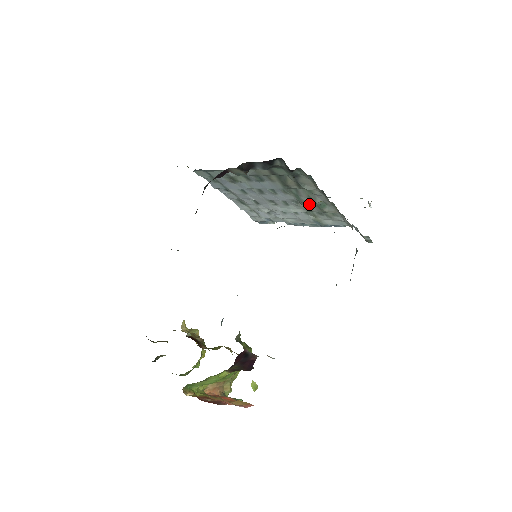
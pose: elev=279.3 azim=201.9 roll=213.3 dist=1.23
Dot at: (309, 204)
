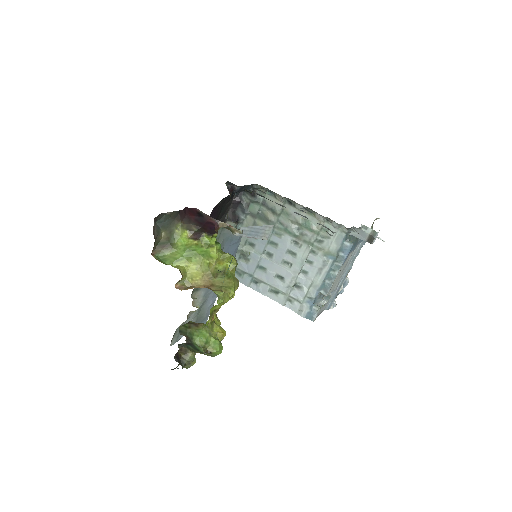
Dot at: (301, 234)
